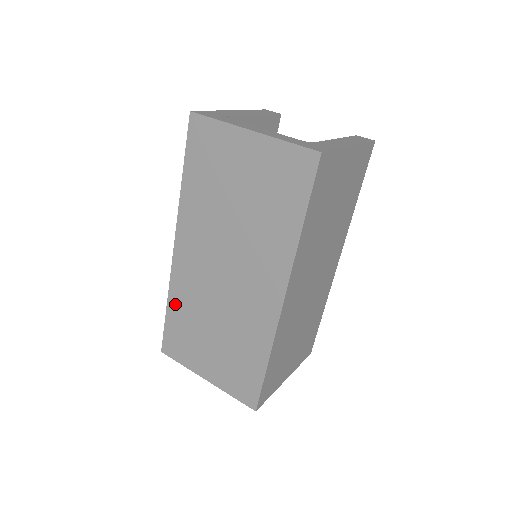
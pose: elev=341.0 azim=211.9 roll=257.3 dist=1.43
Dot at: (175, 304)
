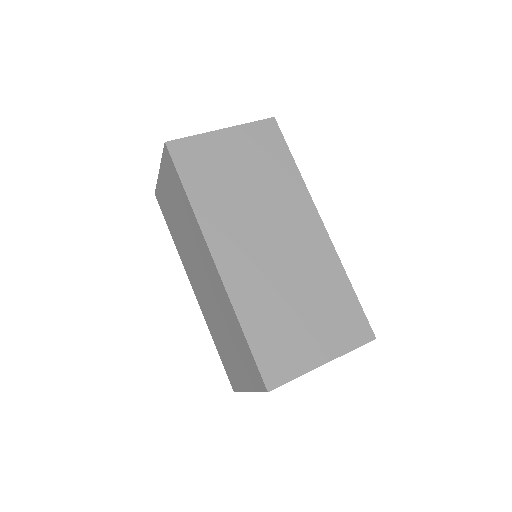
Dot at: (249, 317)
